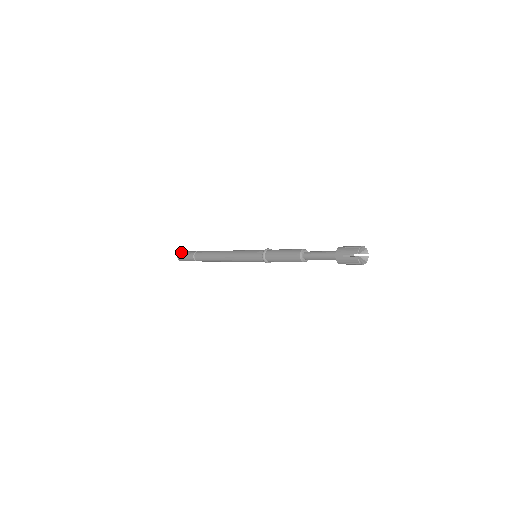
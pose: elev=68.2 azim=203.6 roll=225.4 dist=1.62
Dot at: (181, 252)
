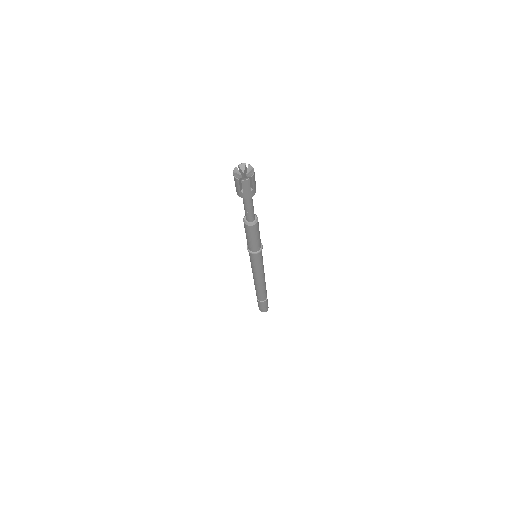
Dot at: occluded
